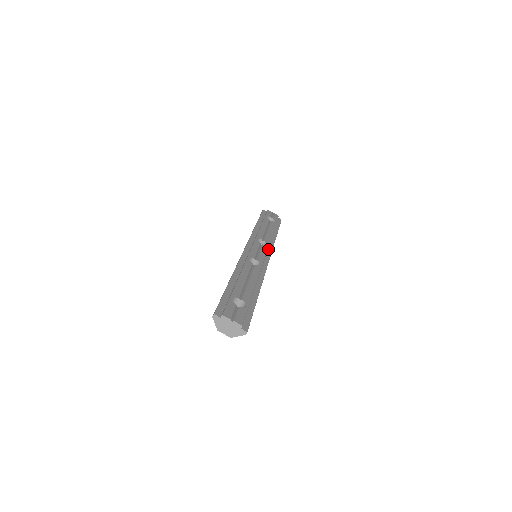
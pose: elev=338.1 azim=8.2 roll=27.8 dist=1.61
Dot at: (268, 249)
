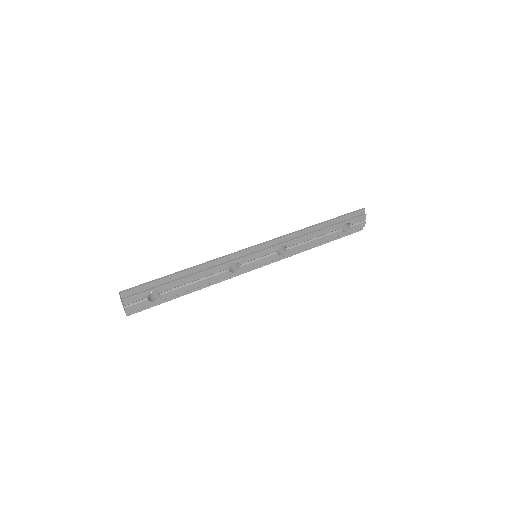
Dot at: (278, 257)
